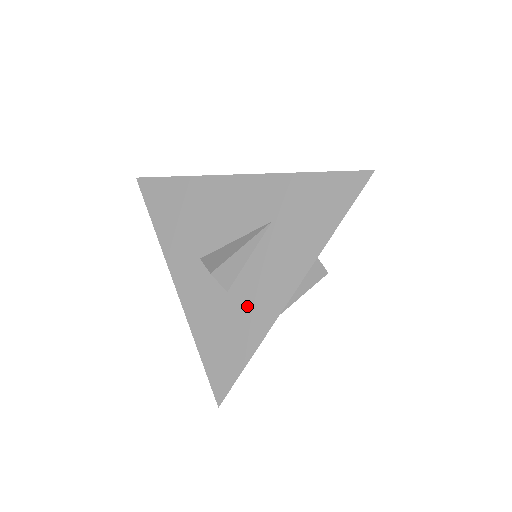
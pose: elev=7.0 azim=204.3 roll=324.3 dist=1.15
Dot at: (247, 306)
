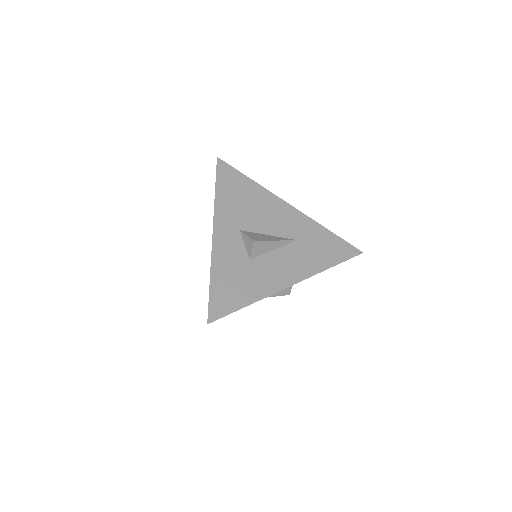
Dot at: (260, 275)
